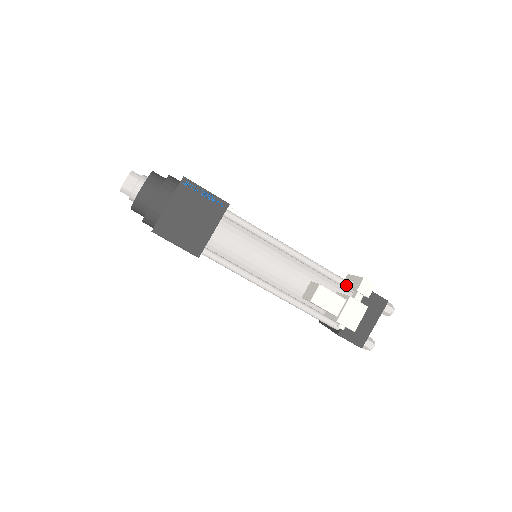
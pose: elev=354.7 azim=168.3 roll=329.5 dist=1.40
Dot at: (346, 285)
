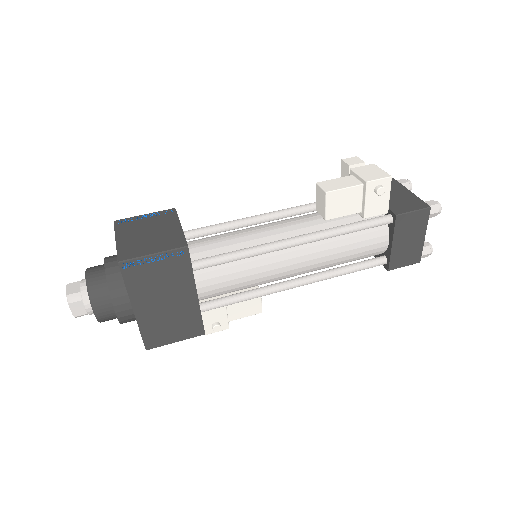
Dot at: occluded
